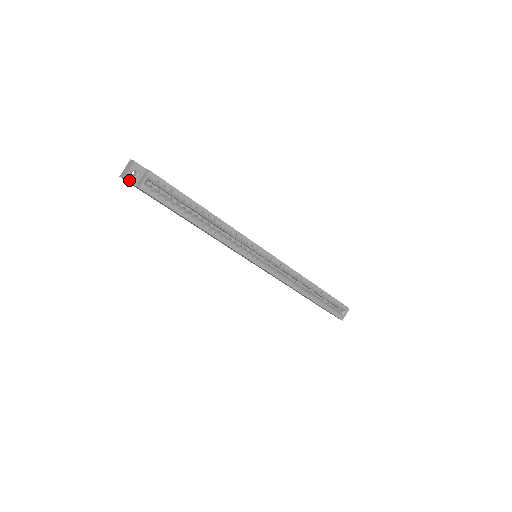
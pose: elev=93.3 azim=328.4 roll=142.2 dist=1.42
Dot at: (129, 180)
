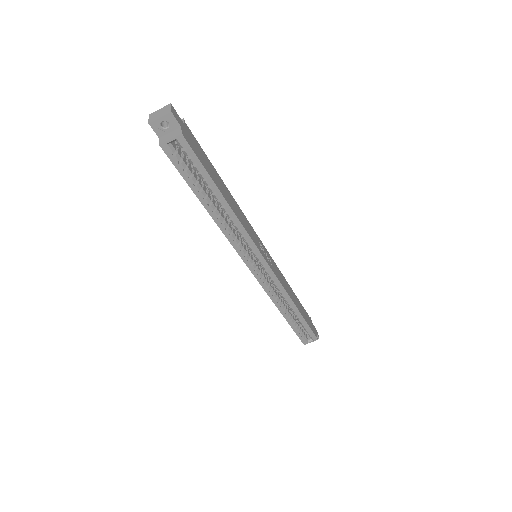
Dot at: (155, 128)
